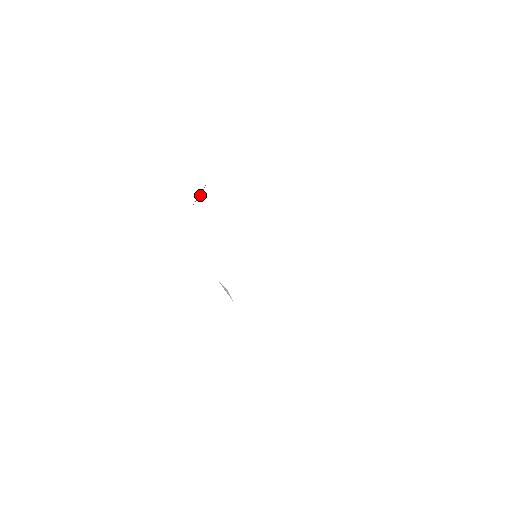
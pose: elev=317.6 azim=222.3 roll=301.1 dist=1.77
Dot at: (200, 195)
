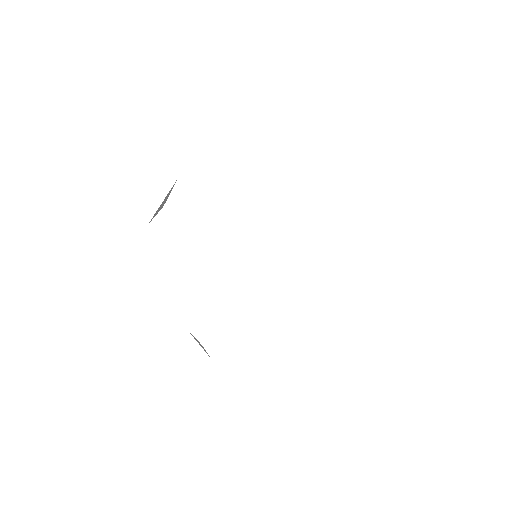
Dot at: (162, 206)
